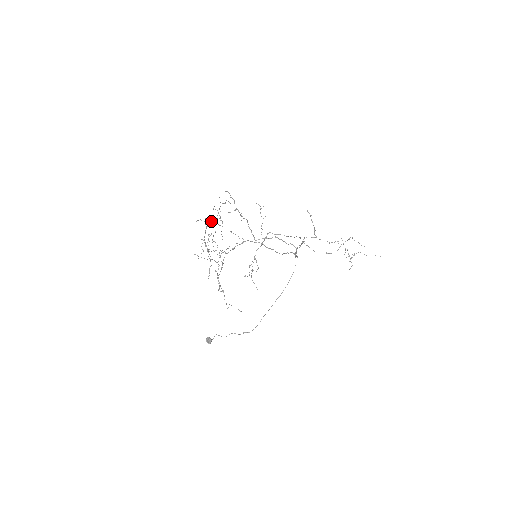
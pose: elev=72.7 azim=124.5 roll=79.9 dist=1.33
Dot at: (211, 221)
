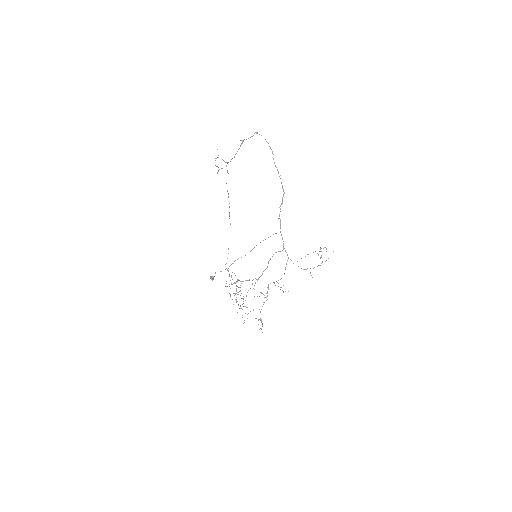
Dot at: occluded
